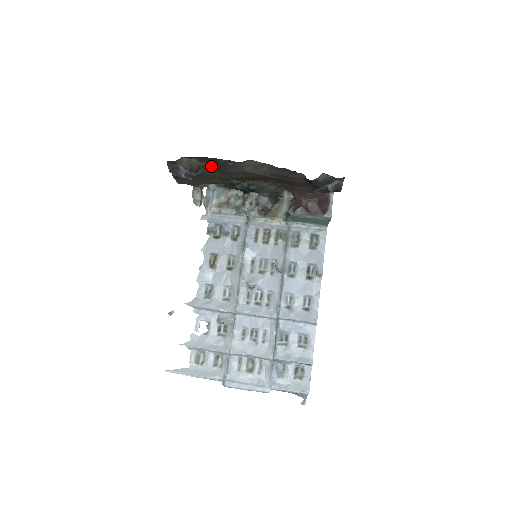
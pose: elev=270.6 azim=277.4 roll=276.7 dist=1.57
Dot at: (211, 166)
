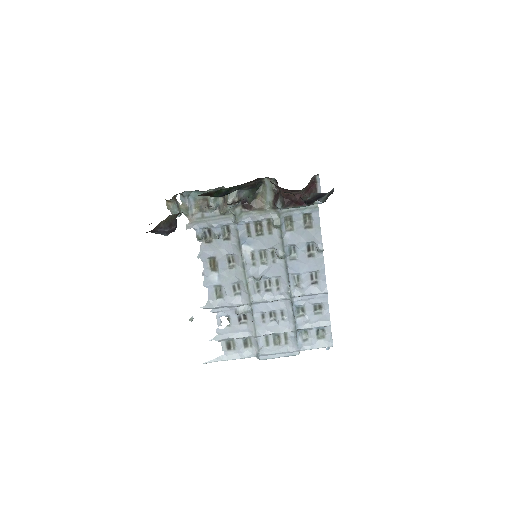
Dot at: occluded
